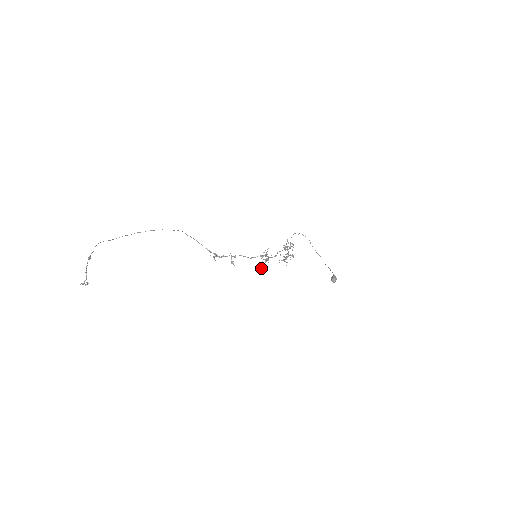
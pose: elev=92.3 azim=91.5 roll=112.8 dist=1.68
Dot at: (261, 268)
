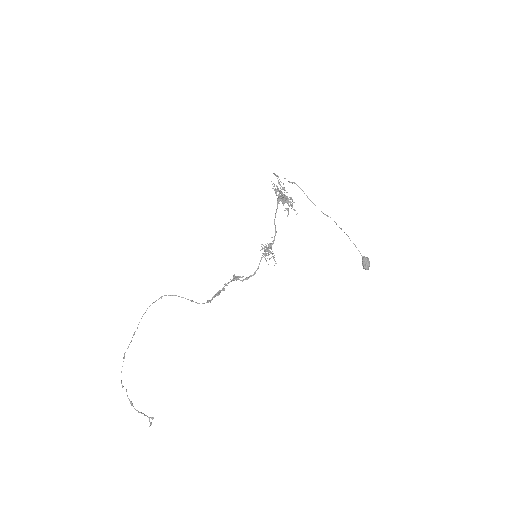
Dot at: occluded
